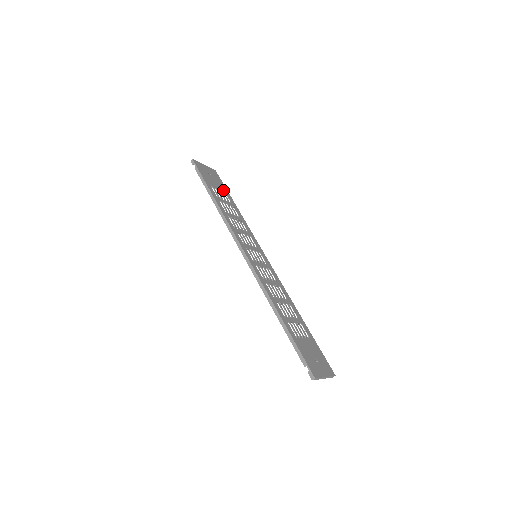
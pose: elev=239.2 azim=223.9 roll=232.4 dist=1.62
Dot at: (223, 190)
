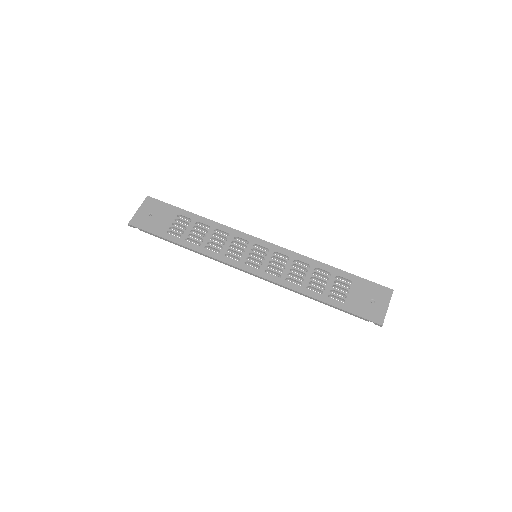
Dot at: (174, 215)
